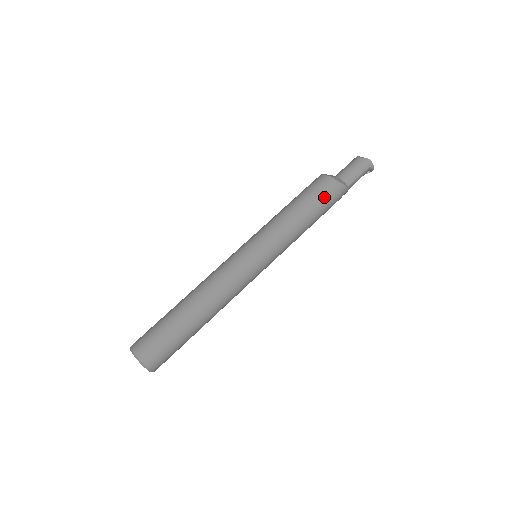
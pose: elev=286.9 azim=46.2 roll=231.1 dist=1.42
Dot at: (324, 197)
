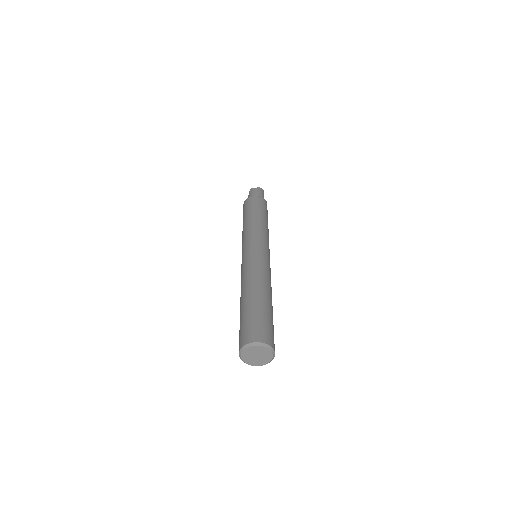
Dot at: (265, 208)
